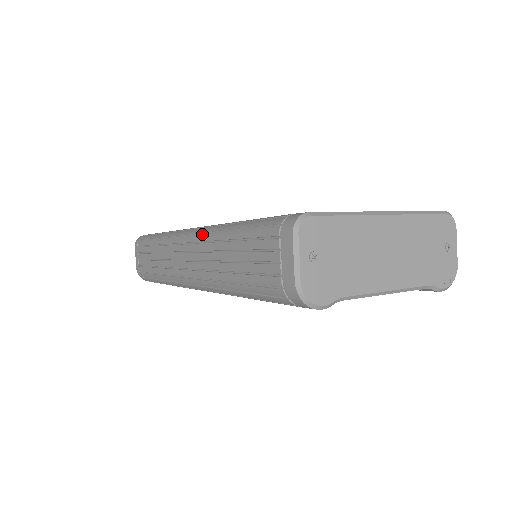
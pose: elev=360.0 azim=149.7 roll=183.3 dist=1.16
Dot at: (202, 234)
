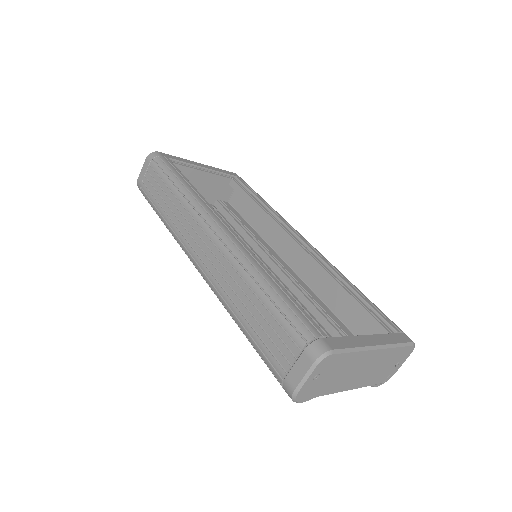
Dot at: (231, 253)
